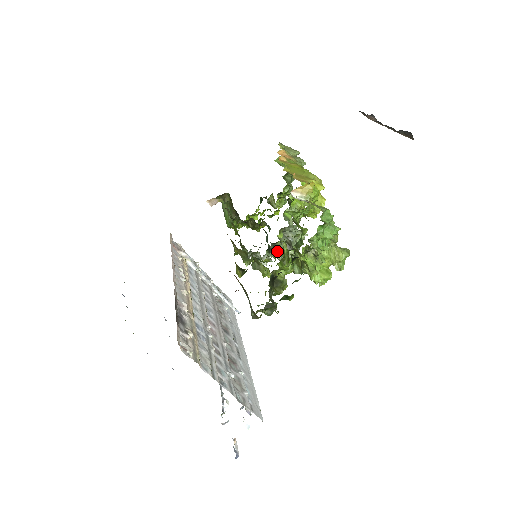
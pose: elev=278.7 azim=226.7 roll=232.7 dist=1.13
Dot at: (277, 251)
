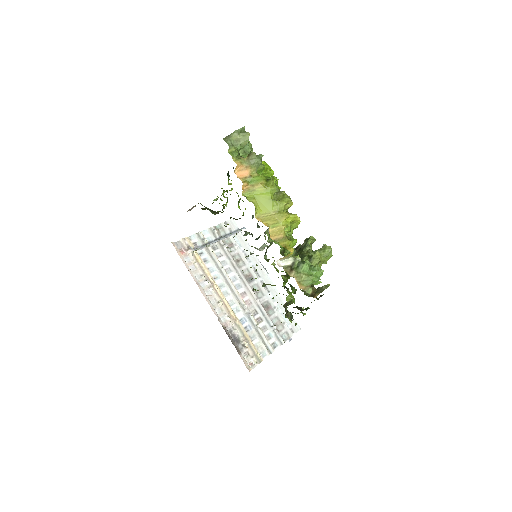
Dot at: (274, 261)
